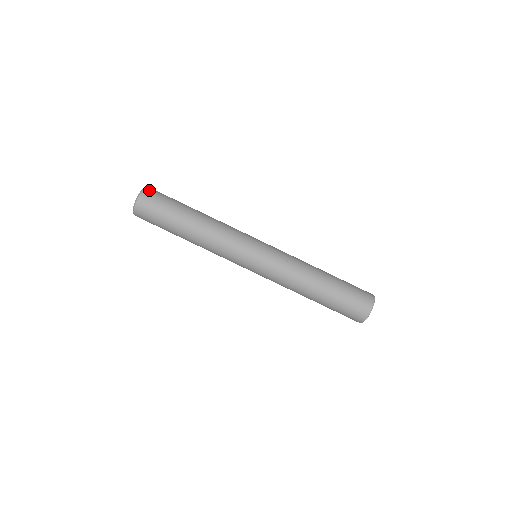
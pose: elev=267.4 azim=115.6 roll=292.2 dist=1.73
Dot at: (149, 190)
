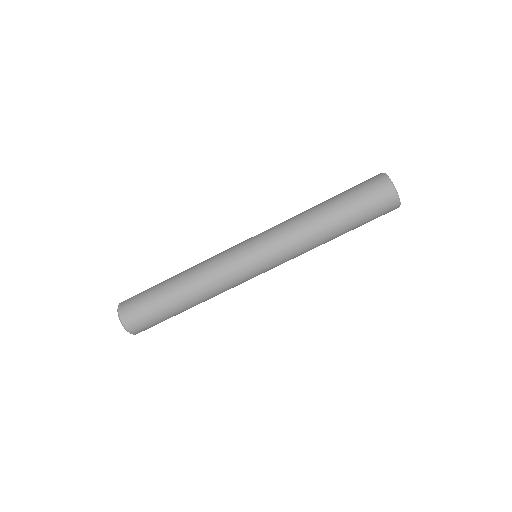
Dot at: (124, 317)
